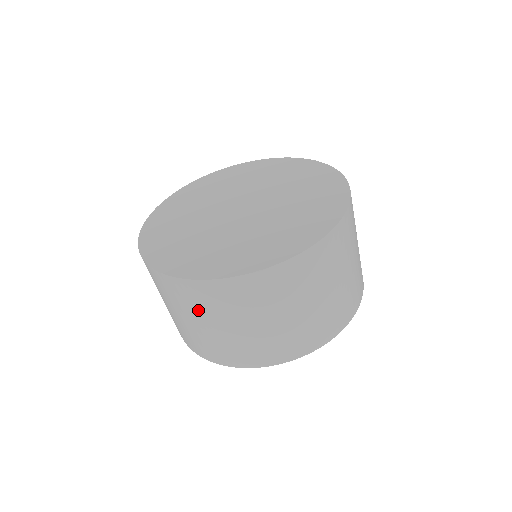
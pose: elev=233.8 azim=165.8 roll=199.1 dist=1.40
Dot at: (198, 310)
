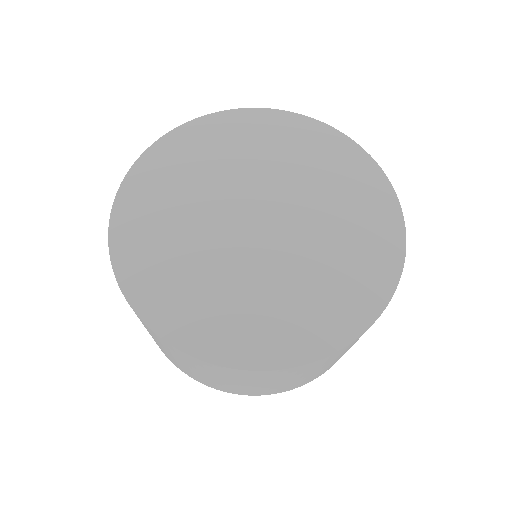
Dot at: (196, 367)
